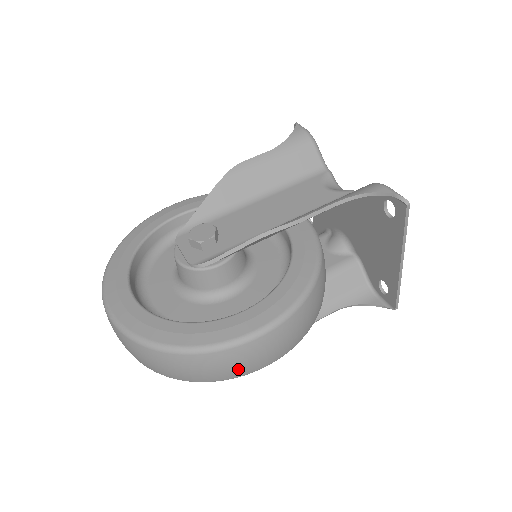
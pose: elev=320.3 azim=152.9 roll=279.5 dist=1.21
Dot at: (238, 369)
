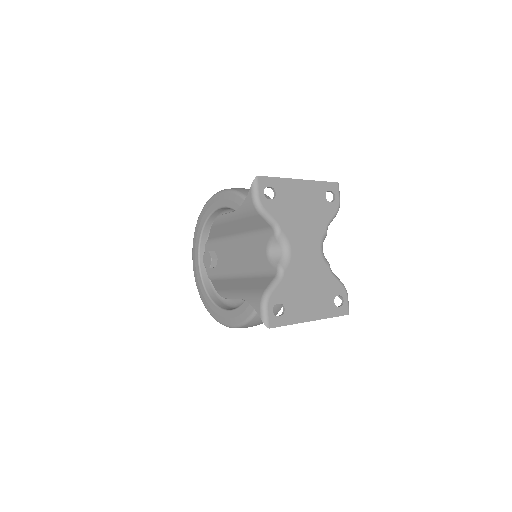
Dot at: occluded
